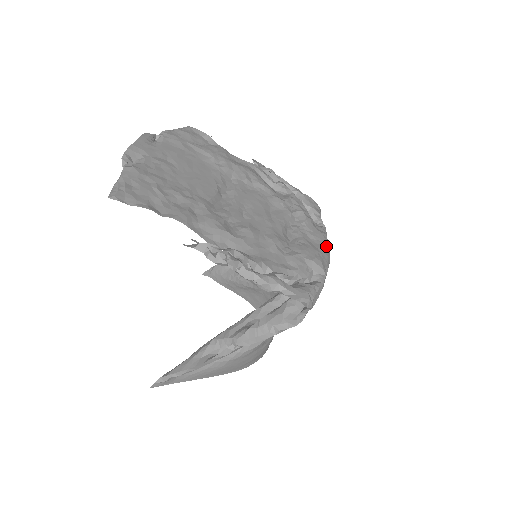
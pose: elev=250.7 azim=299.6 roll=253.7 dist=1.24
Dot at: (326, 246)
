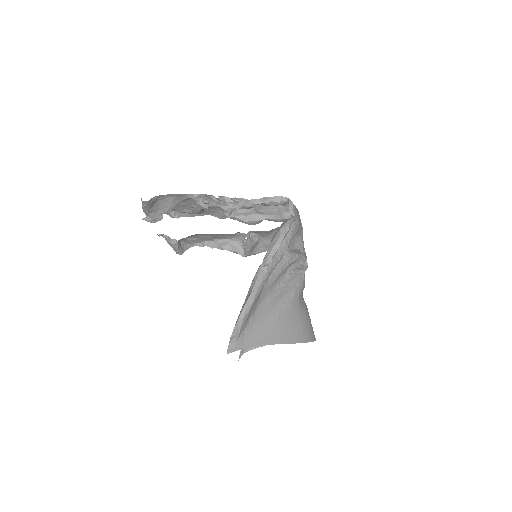
Dot at: occluded
